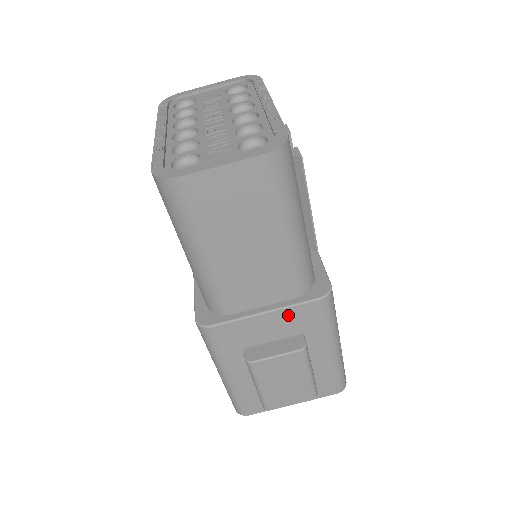
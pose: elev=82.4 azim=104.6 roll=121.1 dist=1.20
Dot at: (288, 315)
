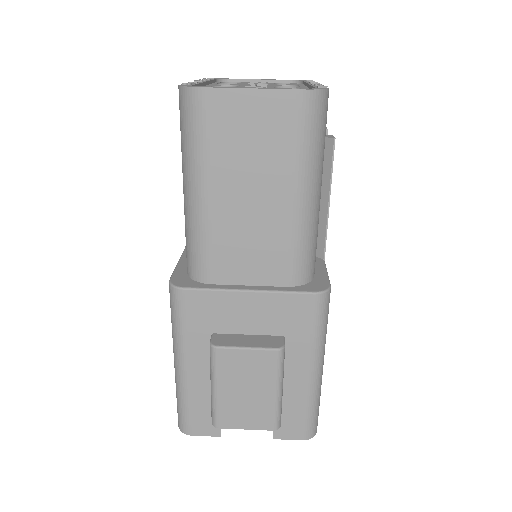
Dot at: (274, 303)
